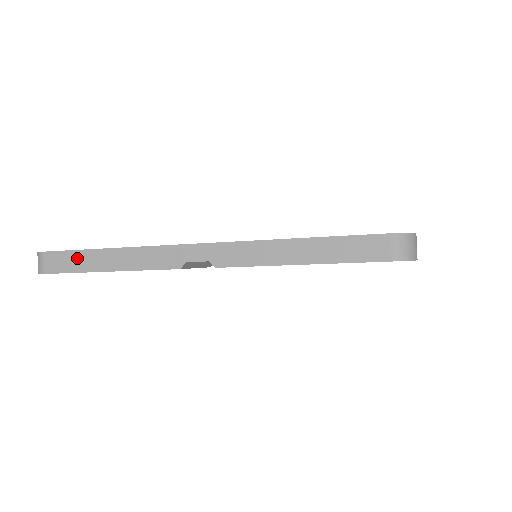
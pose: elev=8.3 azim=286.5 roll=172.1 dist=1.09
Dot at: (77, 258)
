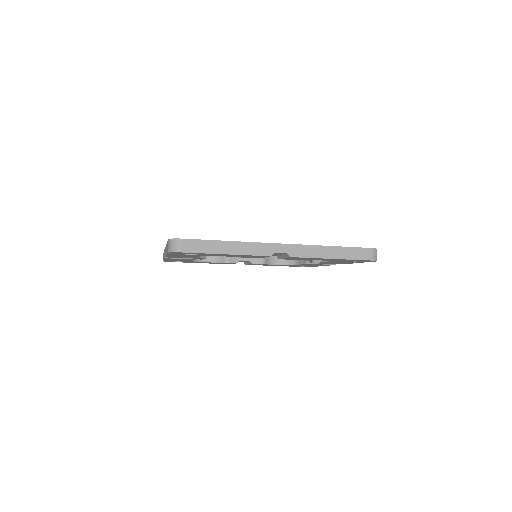
Dot at: (206, 245)
